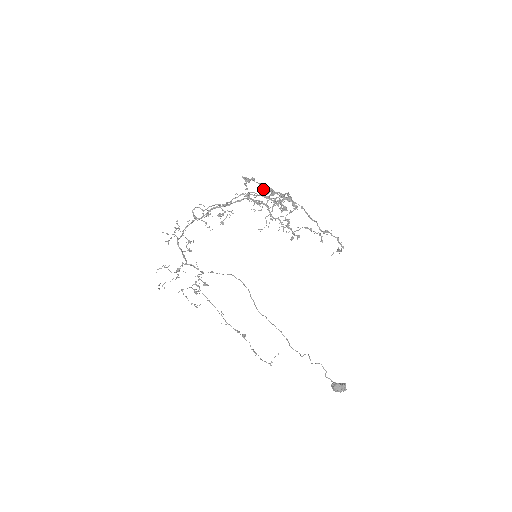
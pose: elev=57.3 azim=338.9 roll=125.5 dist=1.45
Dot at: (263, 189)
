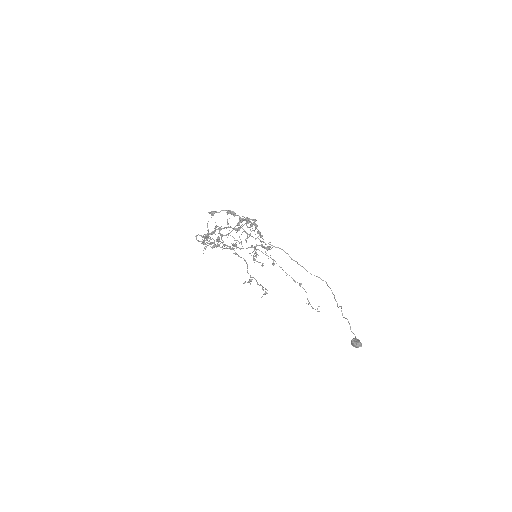
Dot at: (229, 213)
